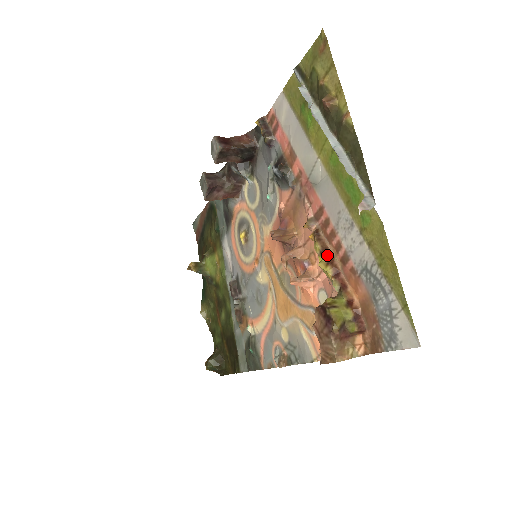
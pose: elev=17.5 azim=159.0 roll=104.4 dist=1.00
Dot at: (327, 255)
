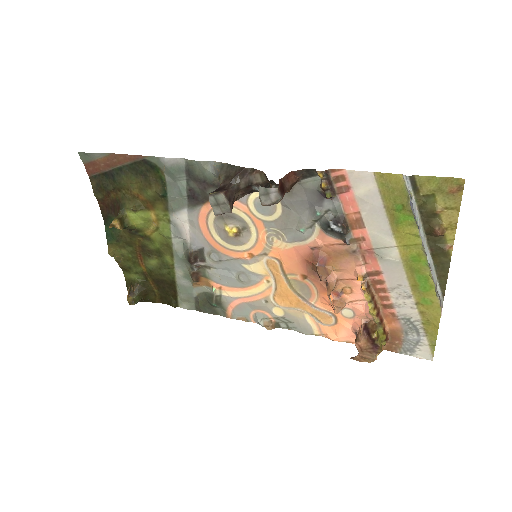
Dot at: (374, 302)
